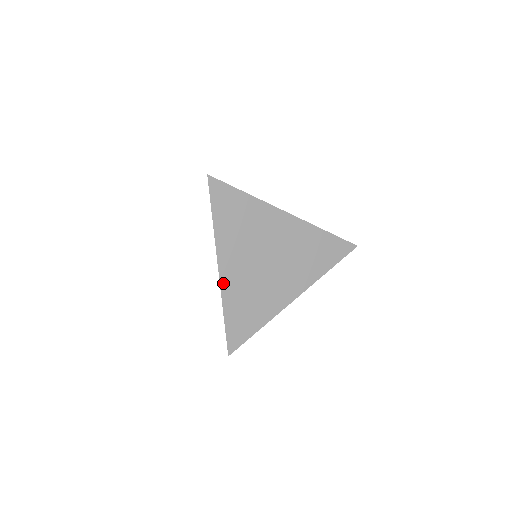
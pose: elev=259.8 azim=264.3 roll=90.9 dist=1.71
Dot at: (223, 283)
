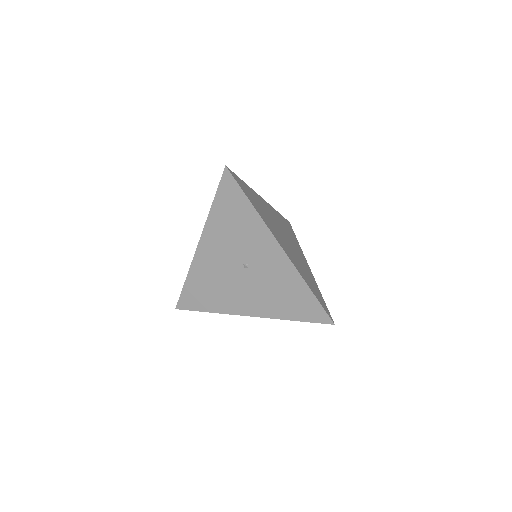
Dot at: (259, 196)
